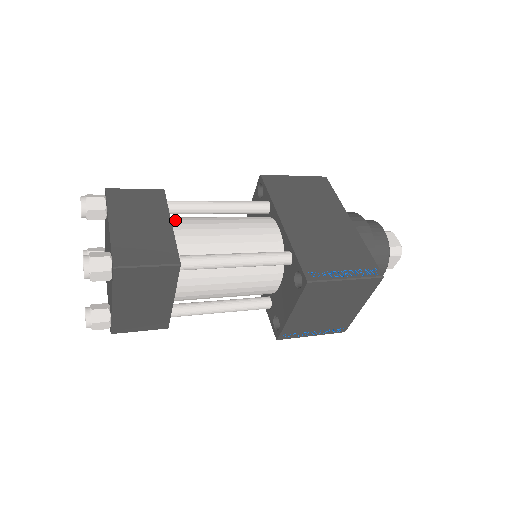
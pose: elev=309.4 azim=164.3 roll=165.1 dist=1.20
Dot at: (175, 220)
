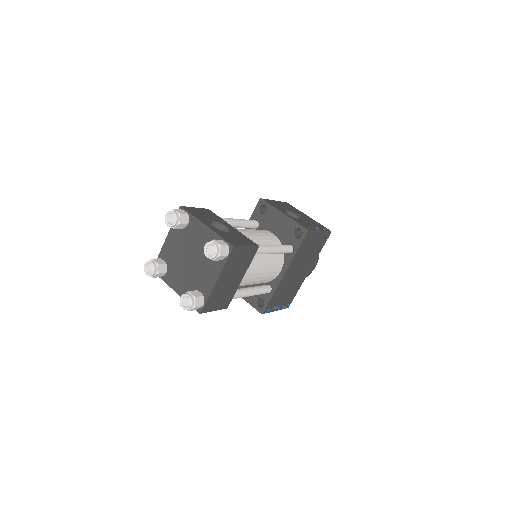
Dot at: occluded
